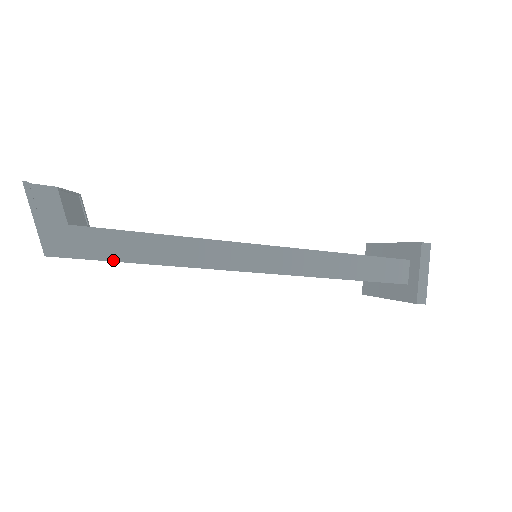
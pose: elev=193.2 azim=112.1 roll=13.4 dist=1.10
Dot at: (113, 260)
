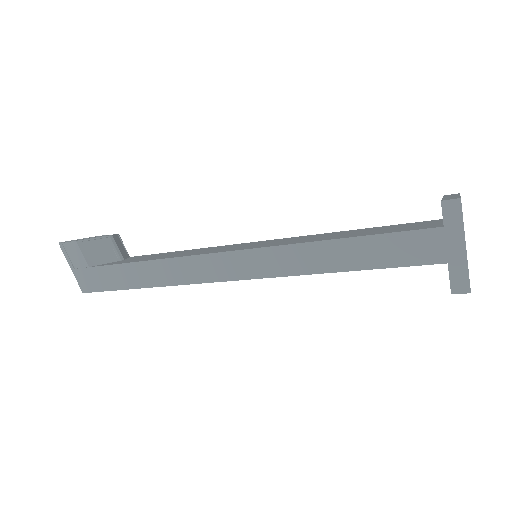
Dot at: (120, 289)
